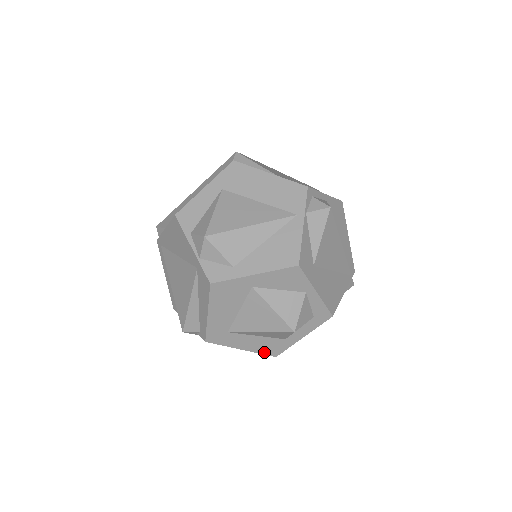
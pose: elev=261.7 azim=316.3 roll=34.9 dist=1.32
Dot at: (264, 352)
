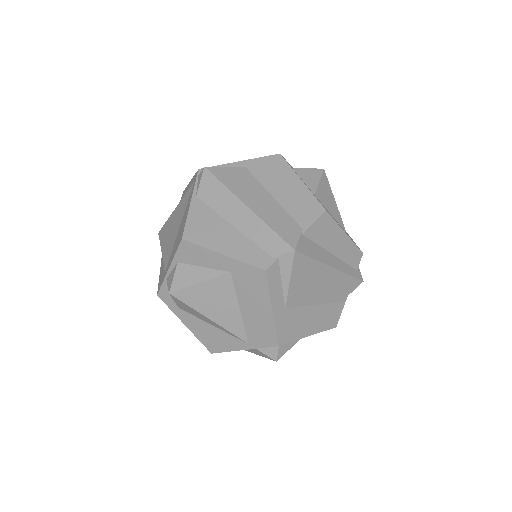
Dot at: occluded
